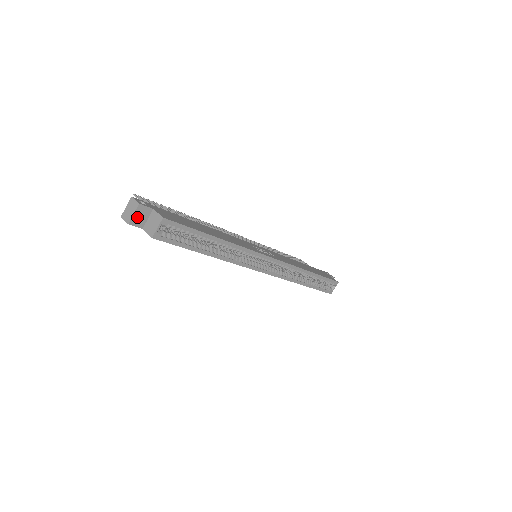
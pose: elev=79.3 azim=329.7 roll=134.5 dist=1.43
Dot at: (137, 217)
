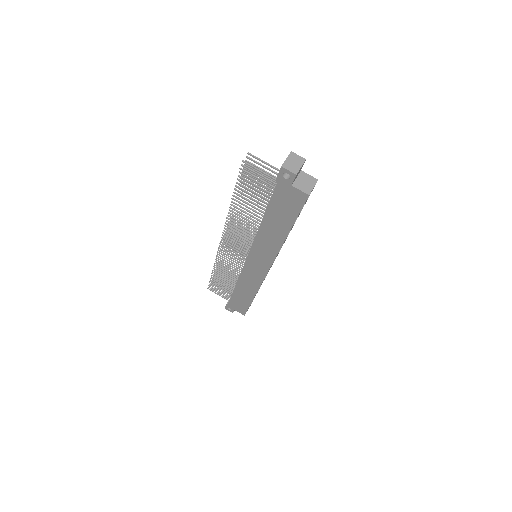
Dot at: (298, 171)
